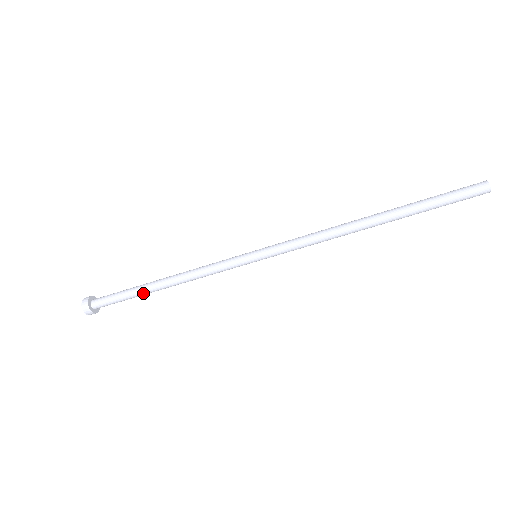
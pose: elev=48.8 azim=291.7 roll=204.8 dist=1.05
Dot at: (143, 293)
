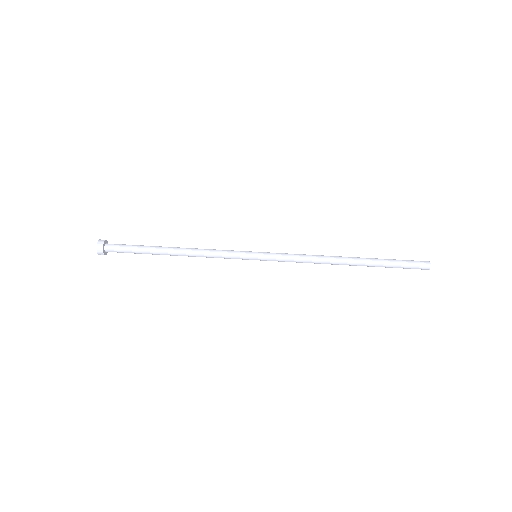
Dot at: (155, 247)
